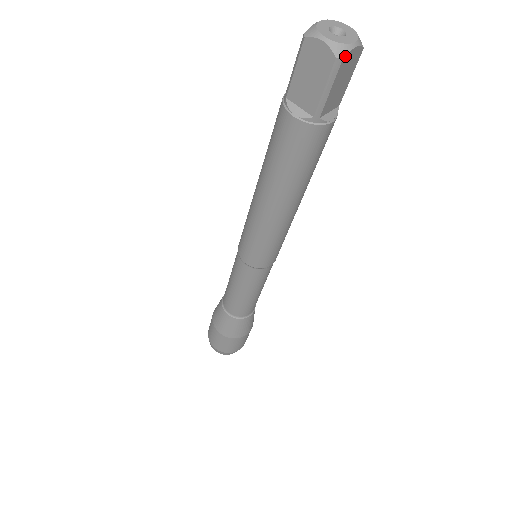
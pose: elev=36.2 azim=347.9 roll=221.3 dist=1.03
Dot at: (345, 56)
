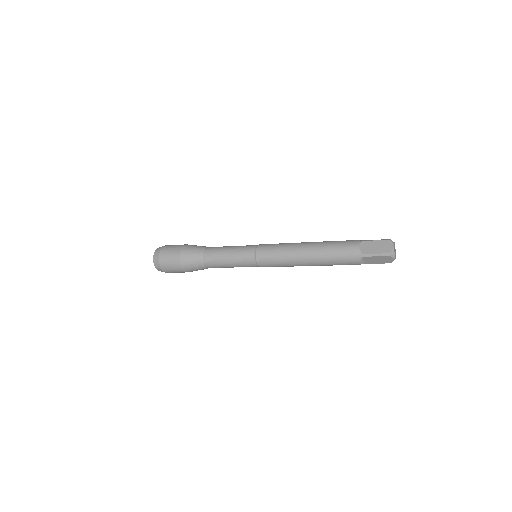
Dot at: occluded
